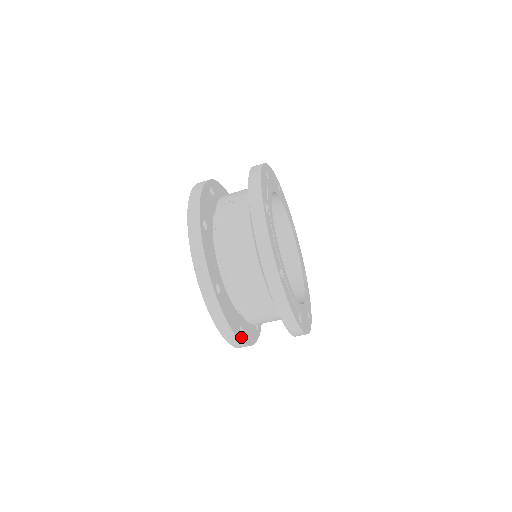
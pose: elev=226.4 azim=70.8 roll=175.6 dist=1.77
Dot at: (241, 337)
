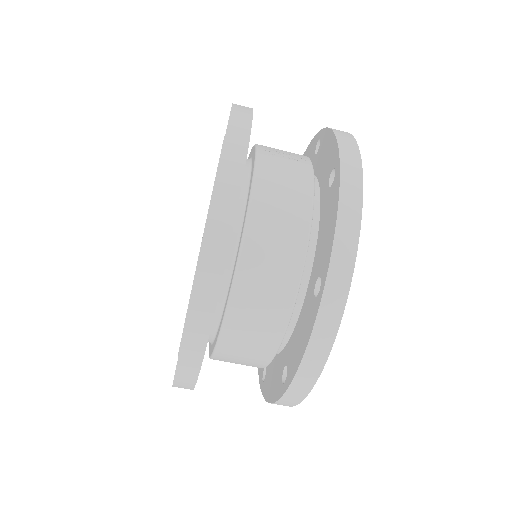
Dot at: occluded
